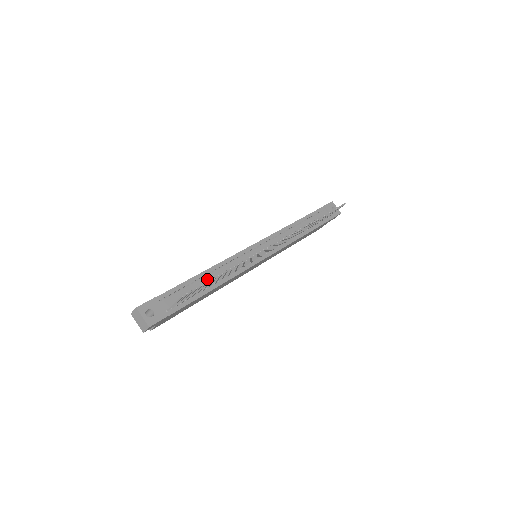
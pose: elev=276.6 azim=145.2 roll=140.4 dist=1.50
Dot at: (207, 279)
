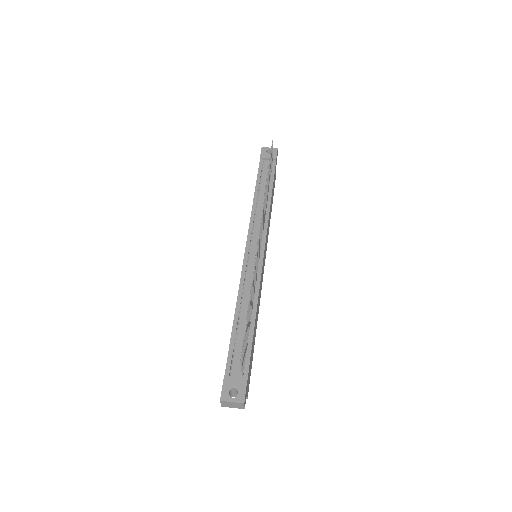
Dot at: (243, 318)
